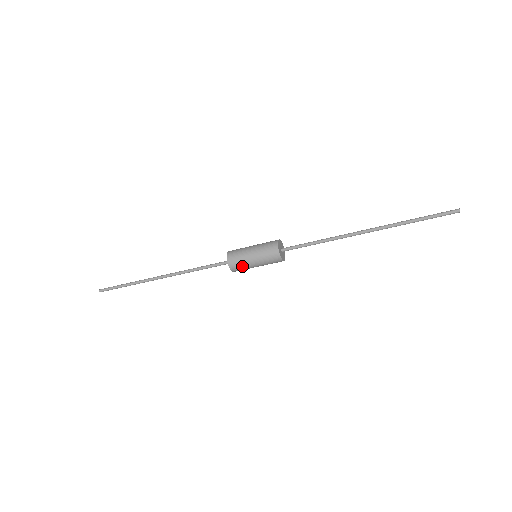
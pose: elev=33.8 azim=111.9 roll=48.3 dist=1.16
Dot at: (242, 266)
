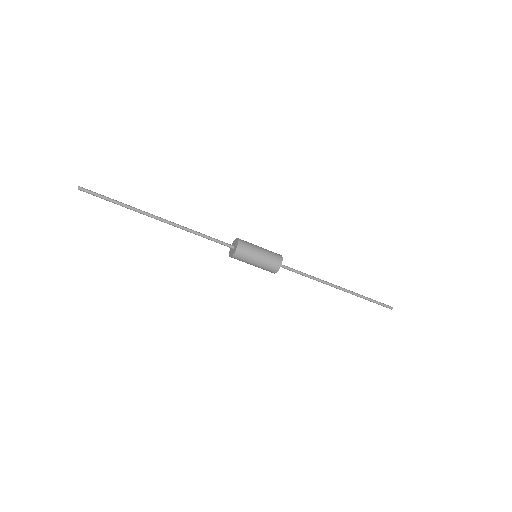
Dot at: (243, 260)
